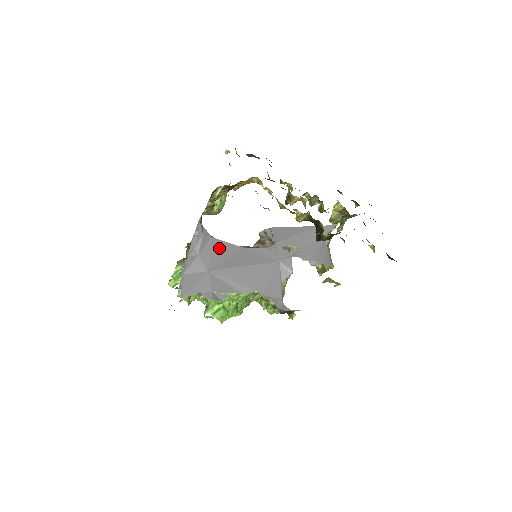
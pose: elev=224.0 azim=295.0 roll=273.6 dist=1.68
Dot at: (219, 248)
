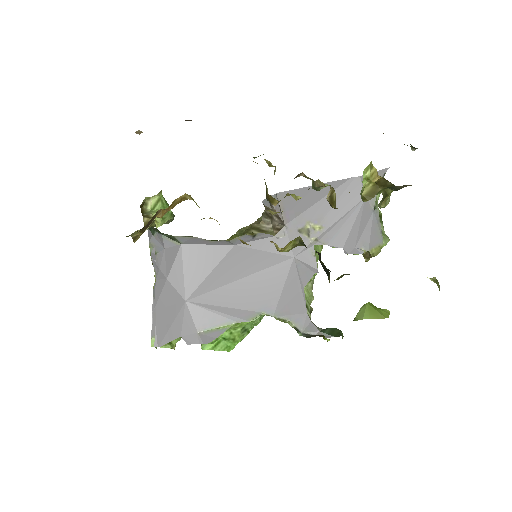
Dot at: (196, 259)
